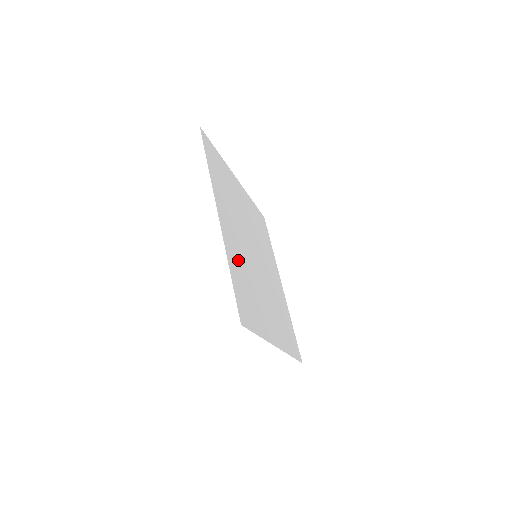
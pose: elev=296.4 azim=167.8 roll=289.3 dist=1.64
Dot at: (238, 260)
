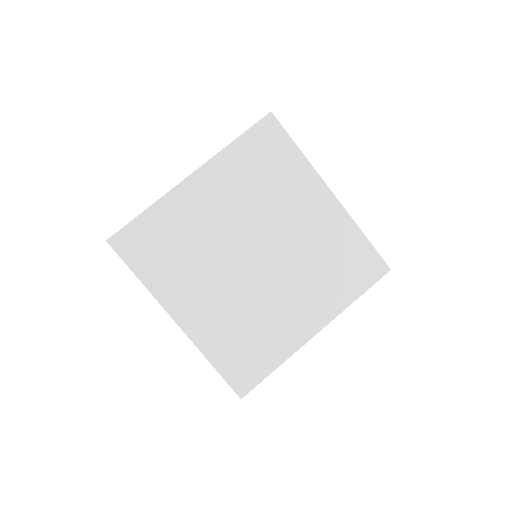
Dot at: (222, 327)
